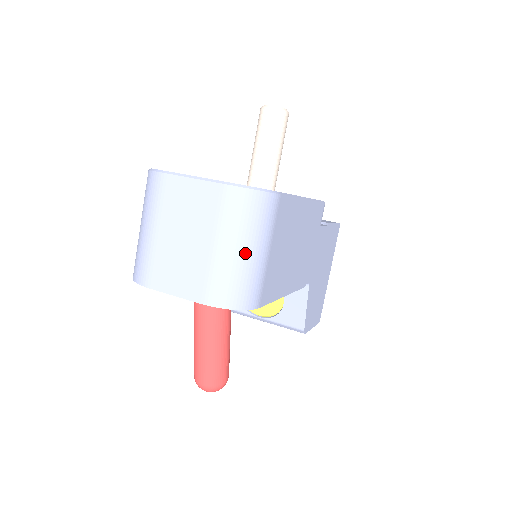
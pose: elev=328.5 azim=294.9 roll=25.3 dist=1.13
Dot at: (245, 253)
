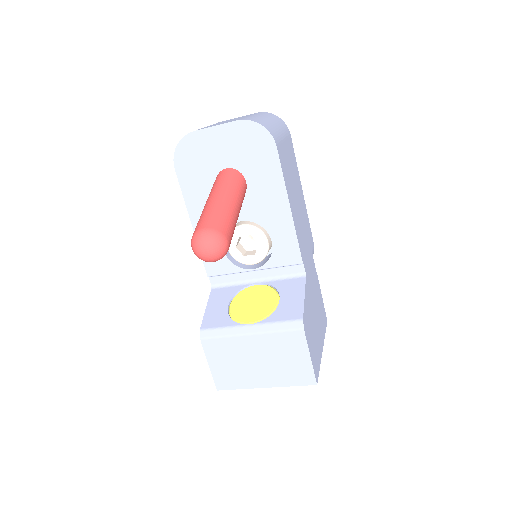
Dot at: (270, 121)
